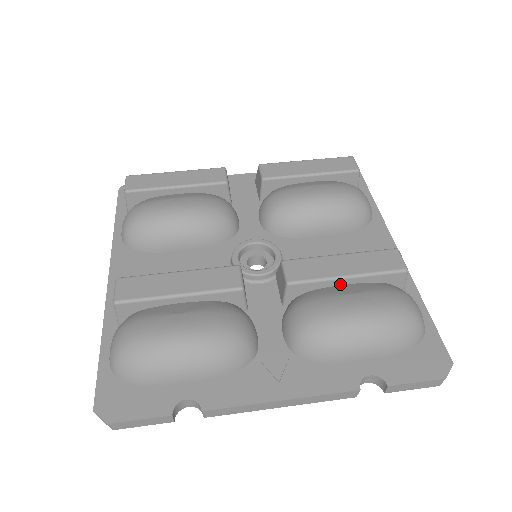
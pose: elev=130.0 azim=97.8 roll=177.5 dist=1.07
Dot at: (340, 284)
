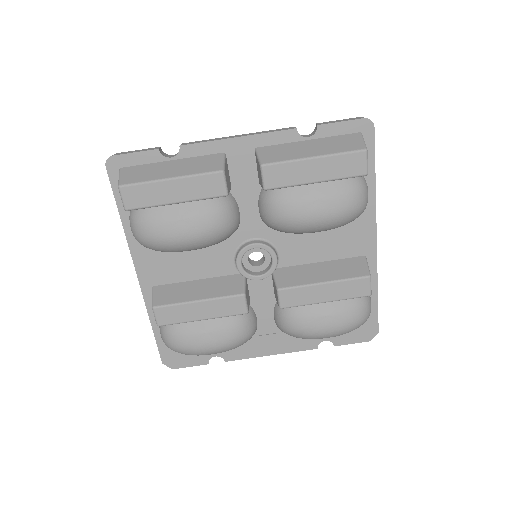
Dot at: occluded
